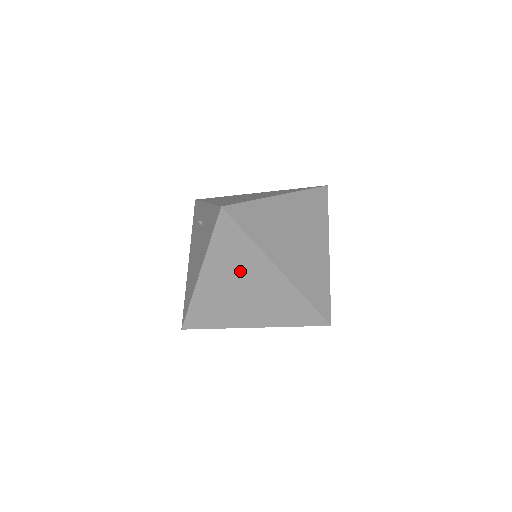
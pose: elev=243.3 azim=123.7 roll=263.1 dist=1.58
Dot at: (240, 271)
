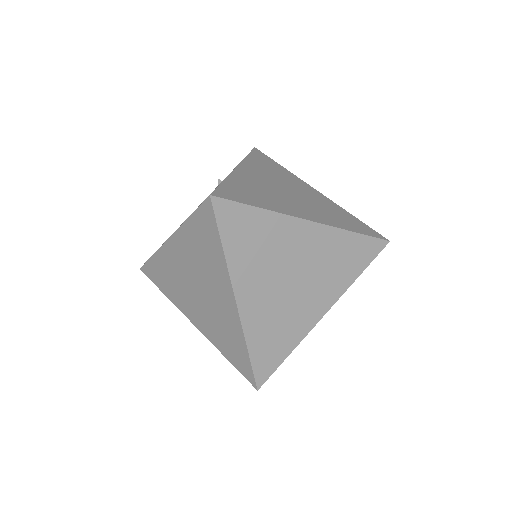
Dot at: (202, 269)
